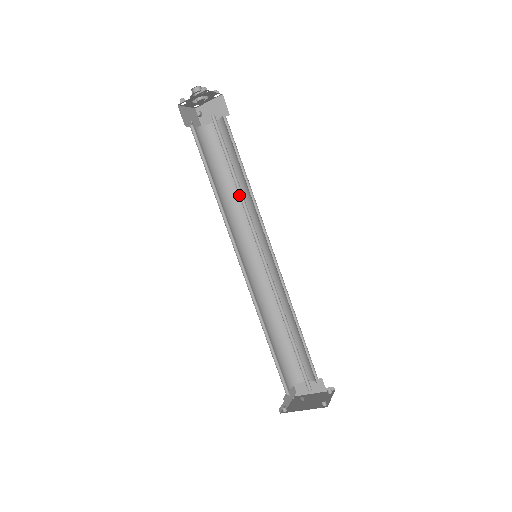
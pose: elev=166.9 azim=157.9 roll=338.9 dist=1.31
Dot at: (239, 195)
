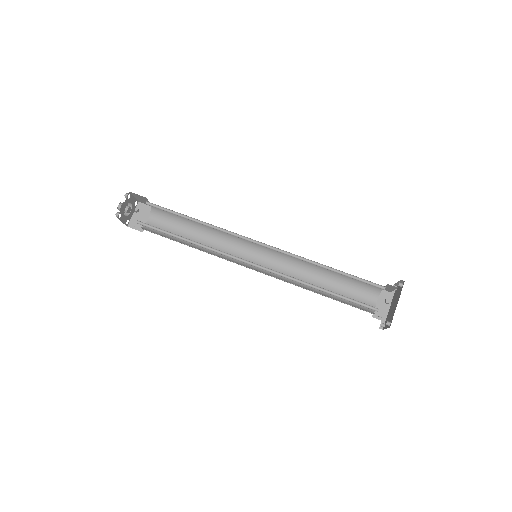
Dot at: occluded
